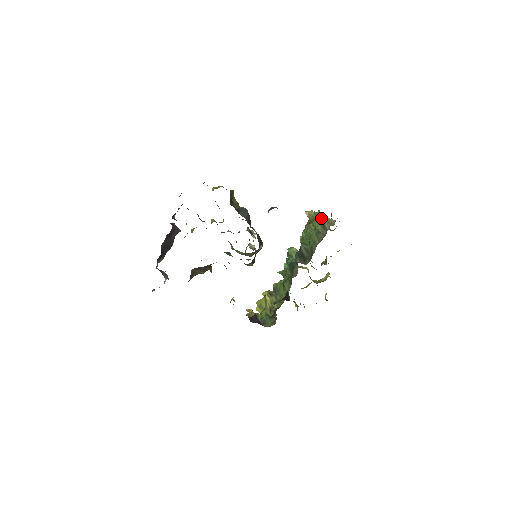
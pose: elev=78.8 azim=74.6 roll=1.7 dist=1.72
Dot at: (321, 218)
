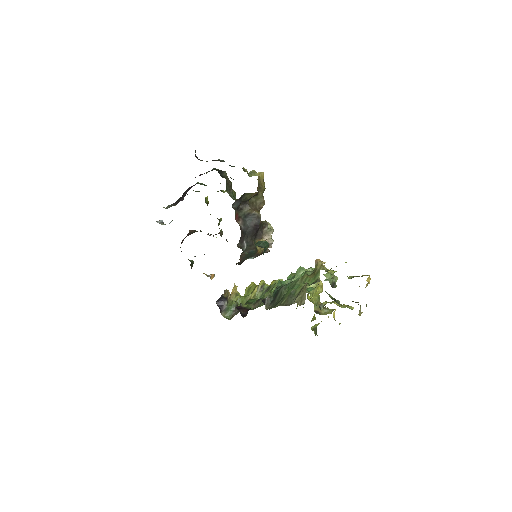
Dot at: (304, 285)
